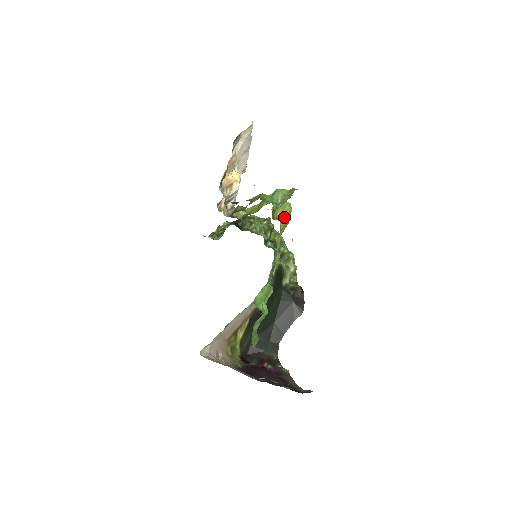
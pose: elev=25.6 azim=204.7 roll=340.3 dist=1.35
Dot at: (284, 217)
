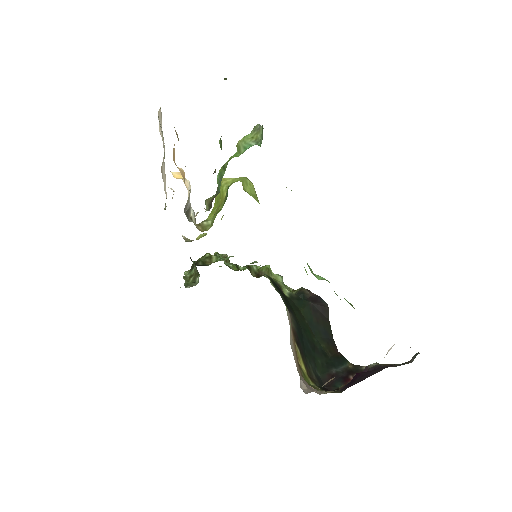
Dot at: (252, 193)
